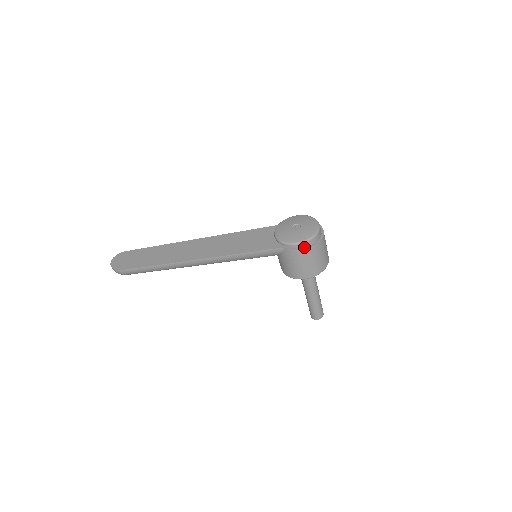
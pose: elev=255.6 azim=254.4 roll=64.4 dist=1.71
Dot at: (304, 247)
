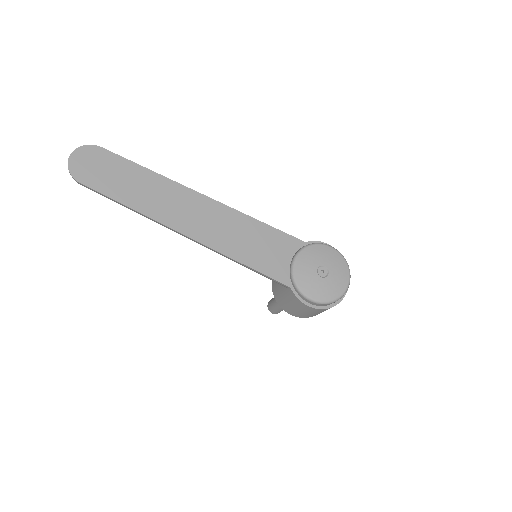
Dot at: (312, 305)
